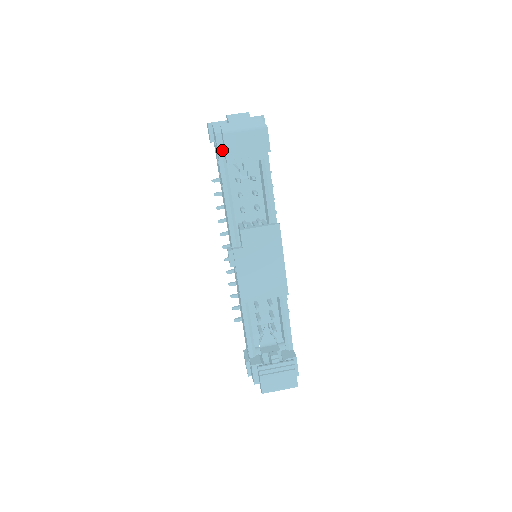
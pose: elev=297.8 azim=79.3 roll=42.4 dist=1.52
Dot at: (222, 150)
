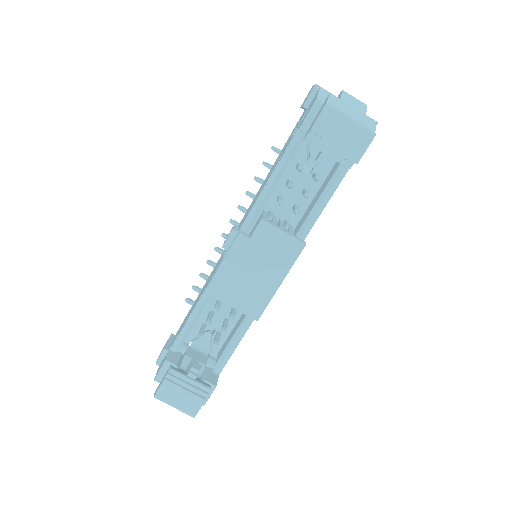
Dot at: (310, 122)
